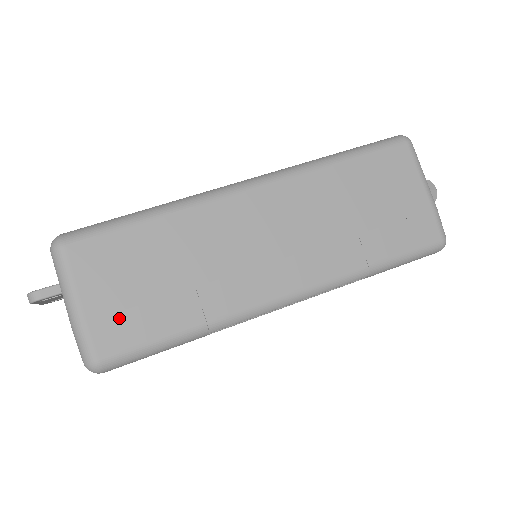
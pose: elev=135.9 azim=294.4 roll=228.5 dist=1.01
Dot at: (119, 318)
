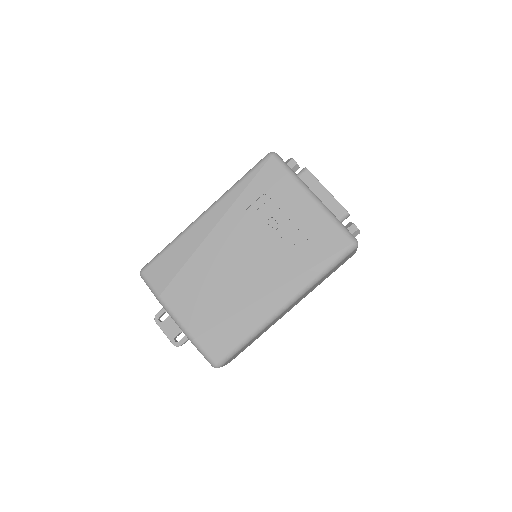
Dot at: occluded
